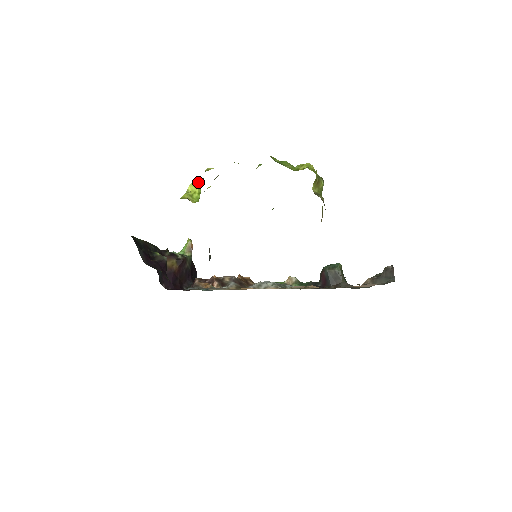
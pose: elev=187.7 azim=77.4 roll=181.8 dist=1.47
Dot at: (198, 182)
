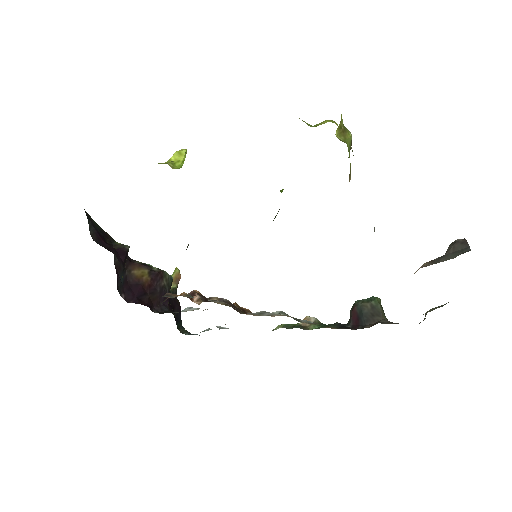
Dot at: (184, 149)
